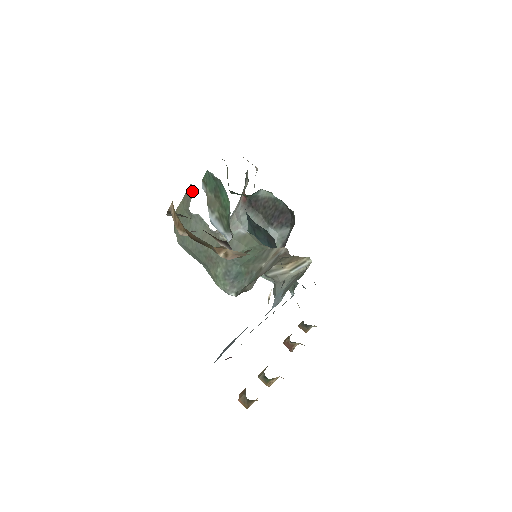
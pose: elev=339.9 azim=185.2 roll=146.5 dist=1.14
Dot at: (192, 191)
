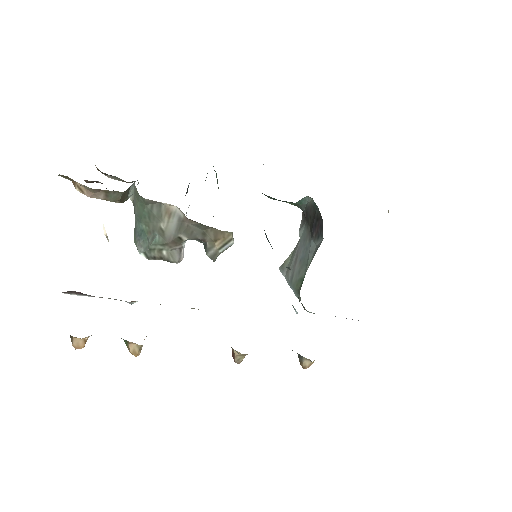
Dot at: occluded
